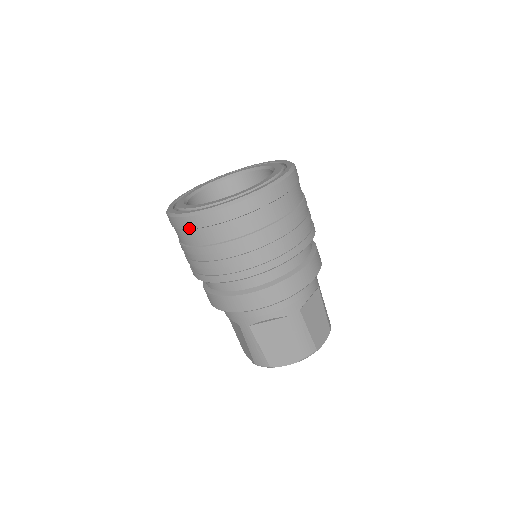
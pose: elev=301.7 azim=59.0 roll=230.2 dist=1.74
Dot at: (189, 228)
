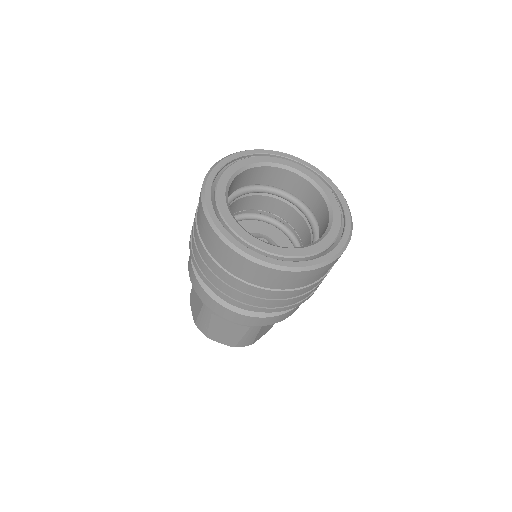
Dot at: (297, 279)
